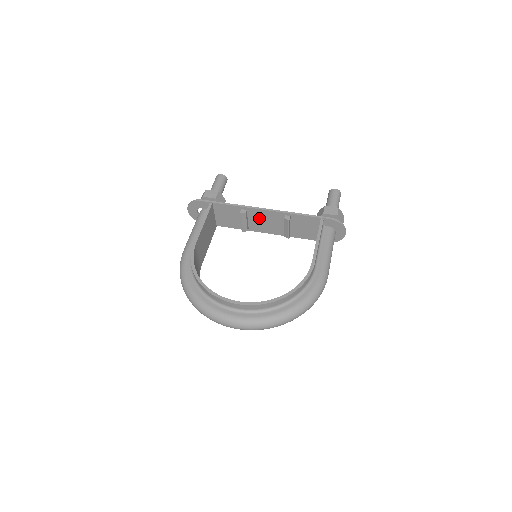
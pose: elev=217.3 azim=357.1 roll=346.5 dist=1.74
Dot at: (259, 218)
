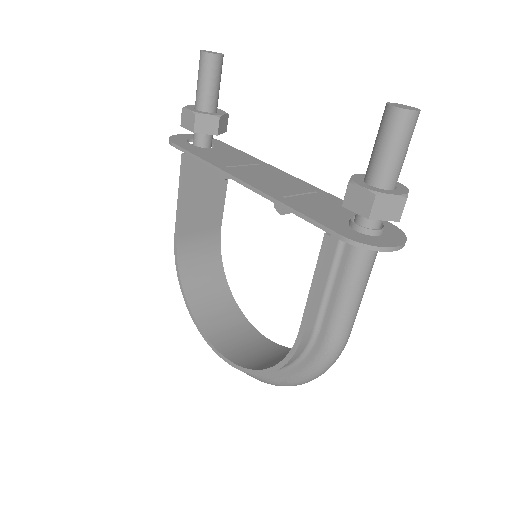
Dot at: occluded
